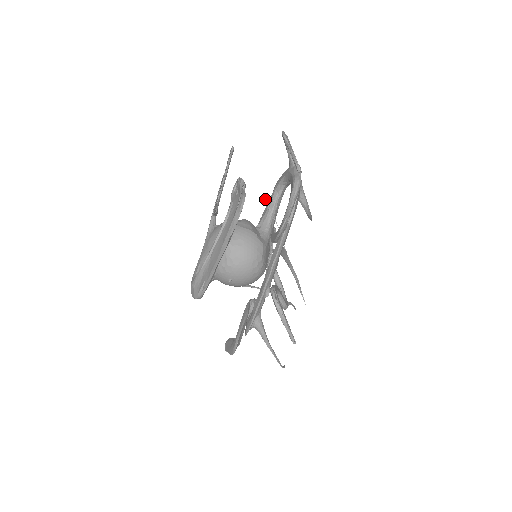
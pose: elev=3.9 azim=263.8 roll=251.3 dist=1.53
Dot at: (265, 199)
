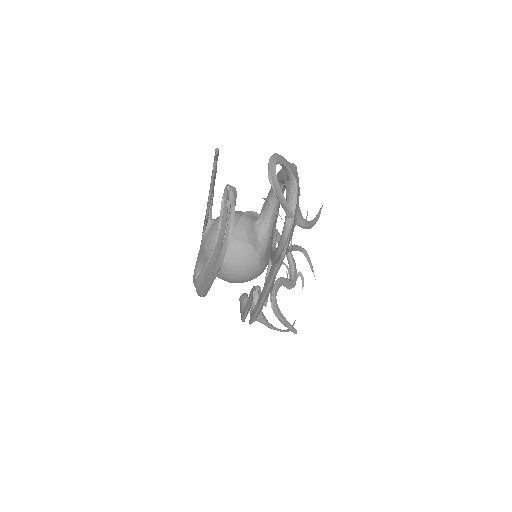
Dot at: occluded
